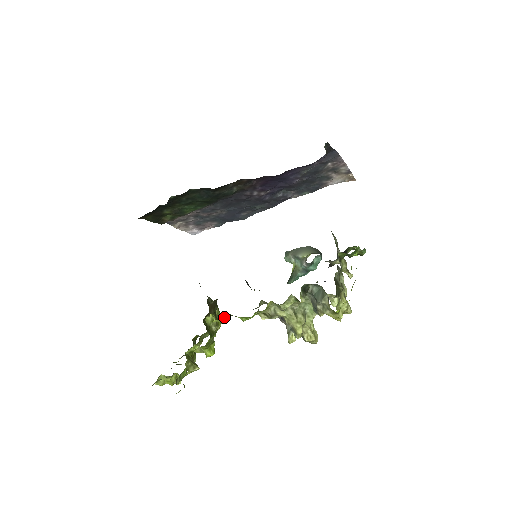
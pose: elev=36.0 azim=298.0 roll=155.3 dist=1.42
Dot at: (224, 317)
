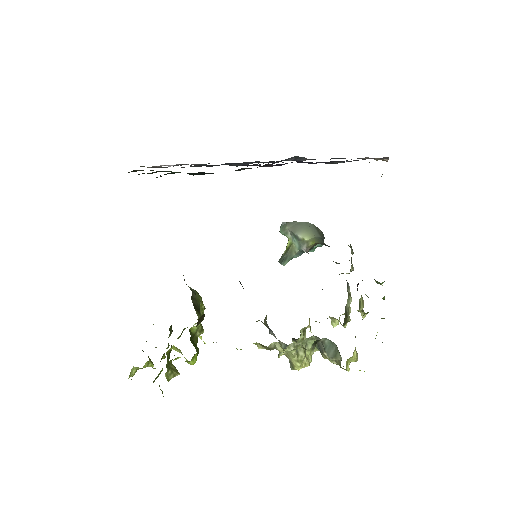
Dot at: (216, 342)
